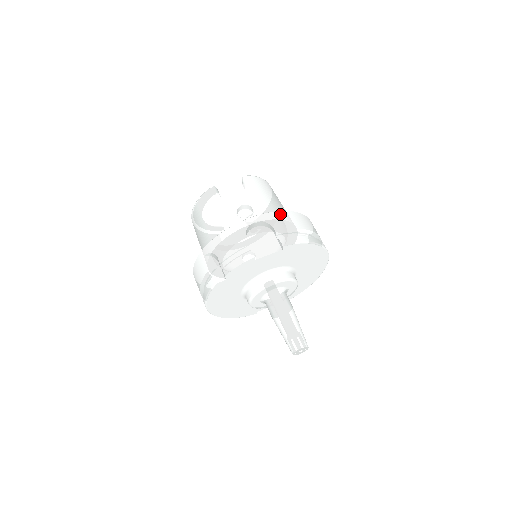
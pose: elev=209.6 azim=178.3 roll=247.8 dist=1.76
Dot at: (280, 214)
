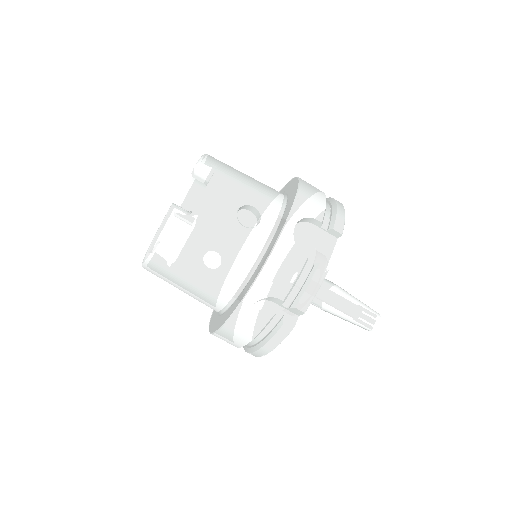
Dot at: (302, 196)
